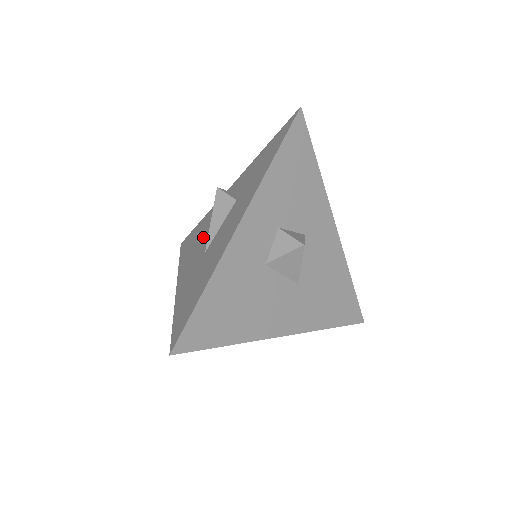
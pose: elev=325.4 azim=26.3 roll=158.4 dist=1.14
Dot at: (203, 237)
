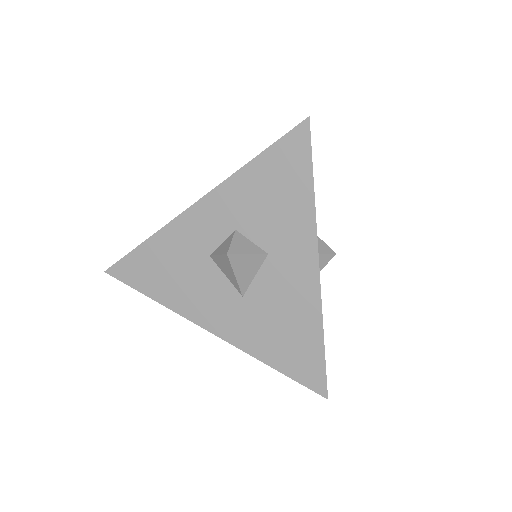
Dot at: occluded
